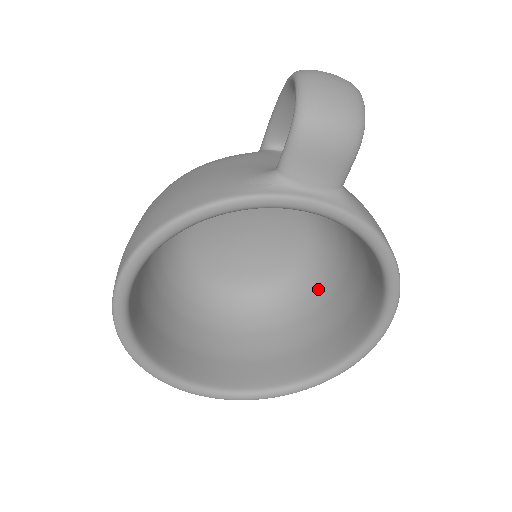
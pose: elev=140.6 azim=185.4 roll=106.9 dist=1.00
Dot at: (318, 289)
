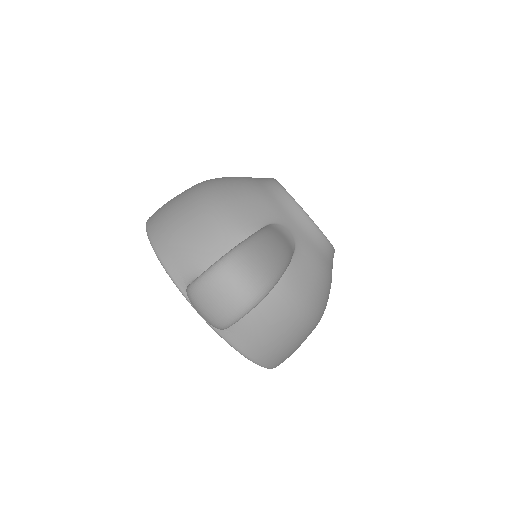
Dot at: occluded
